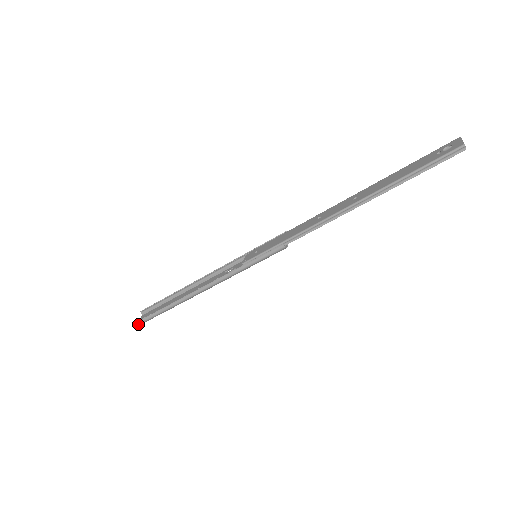
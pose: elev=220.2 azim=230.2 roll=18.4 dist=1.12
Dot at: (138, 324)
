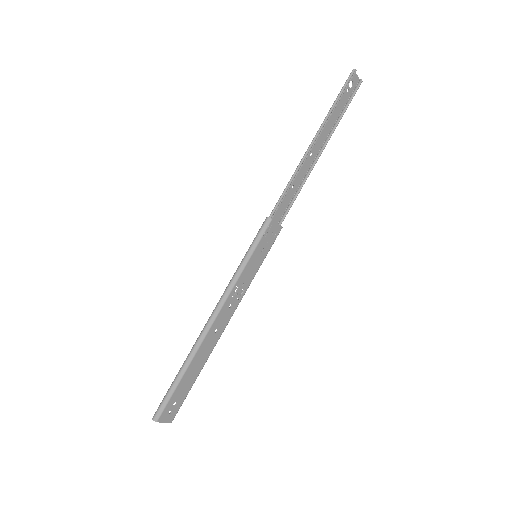
Dot at: (158, 411)
